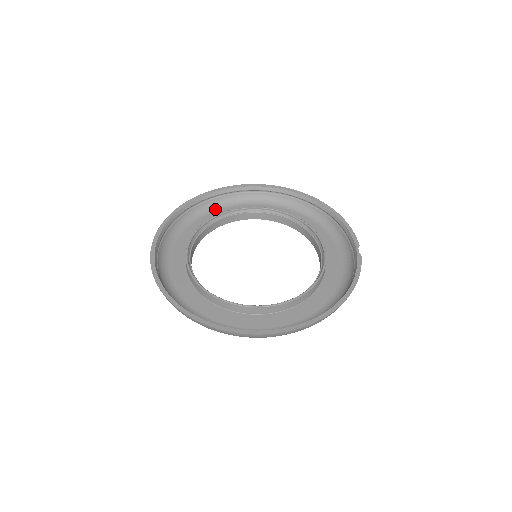
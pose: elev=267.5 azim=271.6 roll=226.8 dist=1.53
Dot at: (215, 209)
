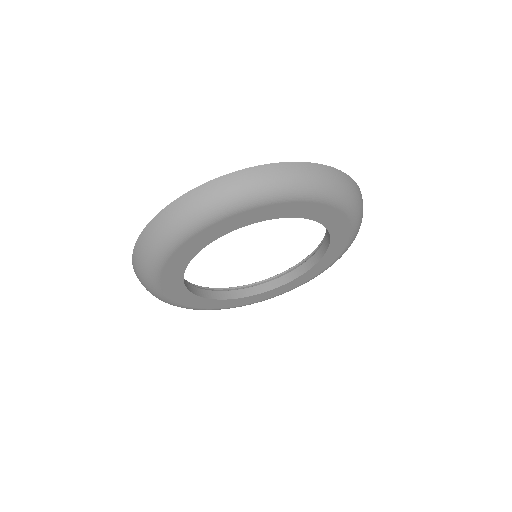
Dot at: occluded
